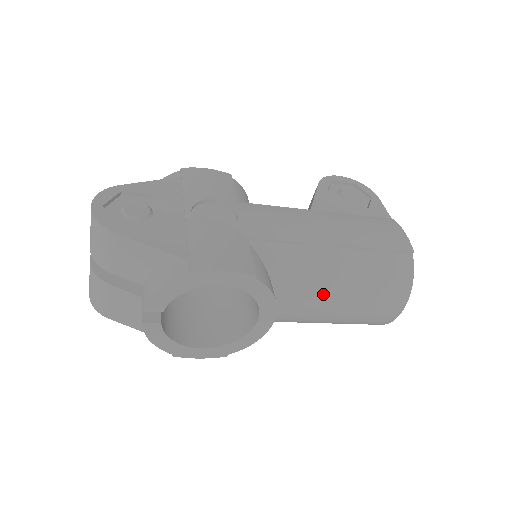
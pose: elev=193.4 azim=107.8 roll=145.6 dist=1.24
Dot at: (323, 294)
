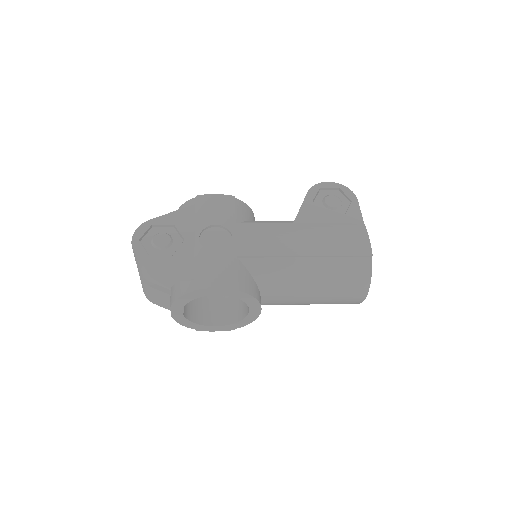
Dot at: (298, 290)
